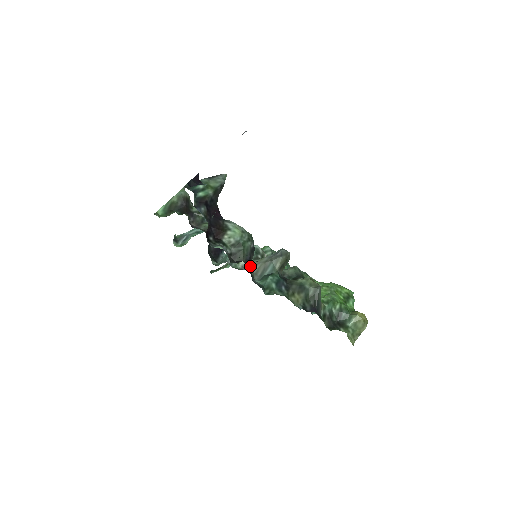
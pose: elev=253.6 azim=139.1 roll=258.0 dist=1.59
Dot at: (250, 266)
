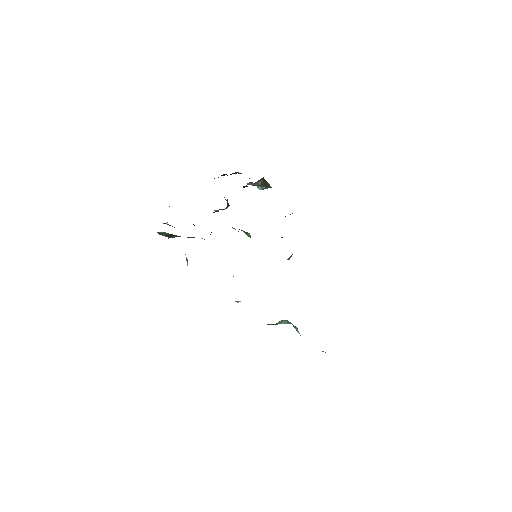
Dot at: occluded
